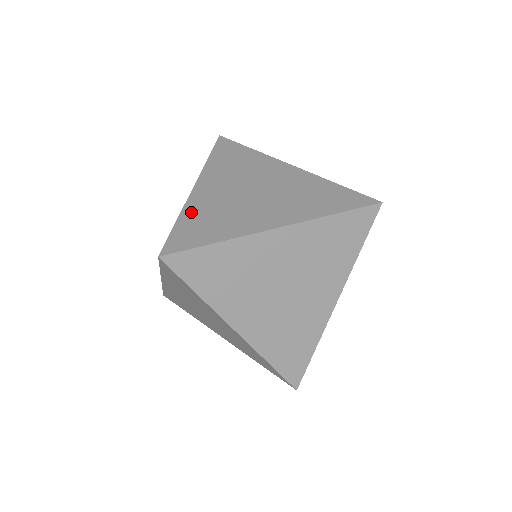
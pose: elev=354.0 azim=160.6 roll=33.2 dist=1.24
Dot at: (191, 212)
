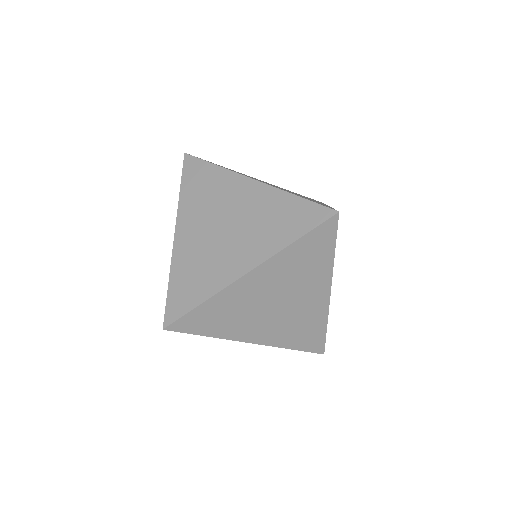
Dot at: (177, 270)
